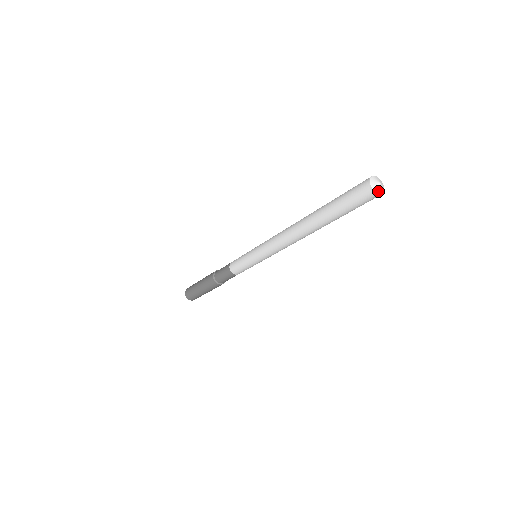
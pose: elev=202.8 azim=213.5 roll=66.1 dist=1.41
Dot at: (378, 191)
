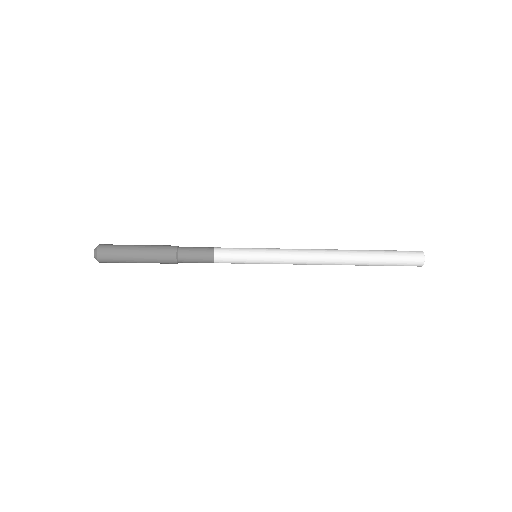
Dot at: occluded
